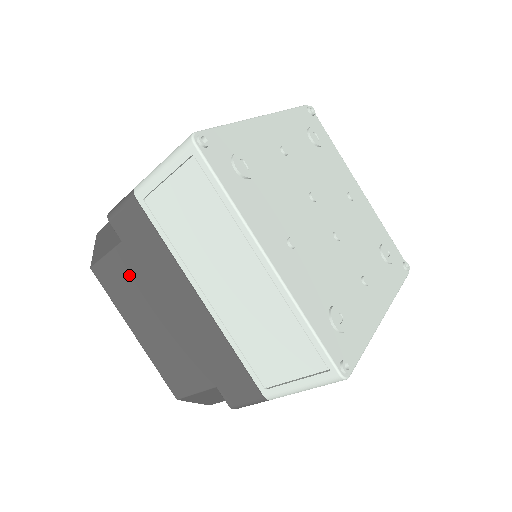
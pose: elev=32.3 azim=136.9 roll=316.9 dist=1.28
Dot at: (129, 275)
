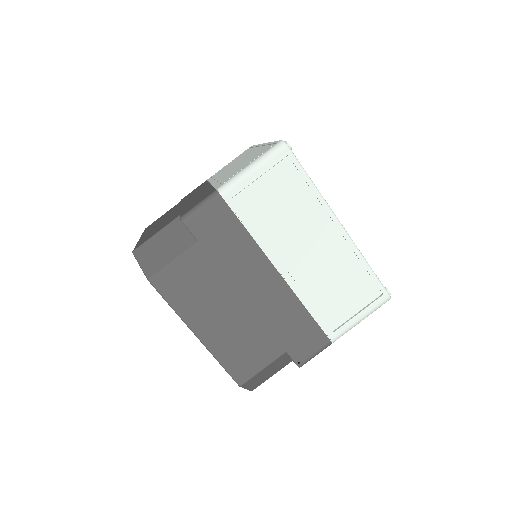
Dot at: occluded
